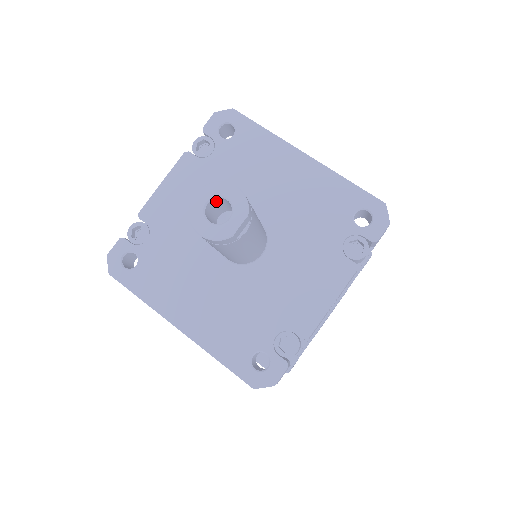
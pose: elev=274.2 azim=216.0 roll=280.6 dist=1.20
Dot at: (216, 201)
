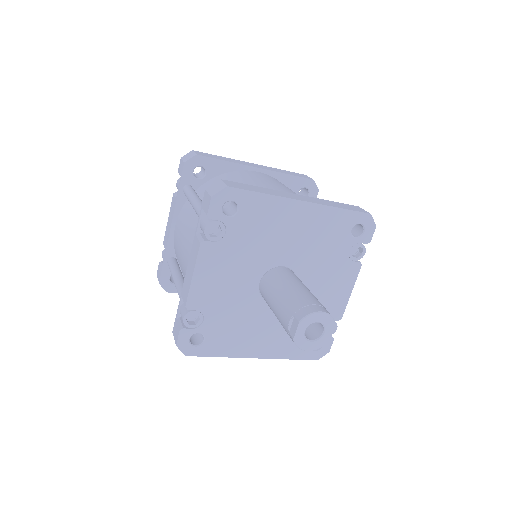
Dot at: occluded
